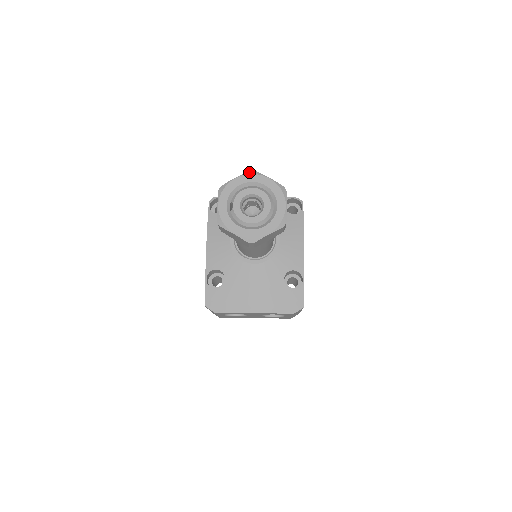
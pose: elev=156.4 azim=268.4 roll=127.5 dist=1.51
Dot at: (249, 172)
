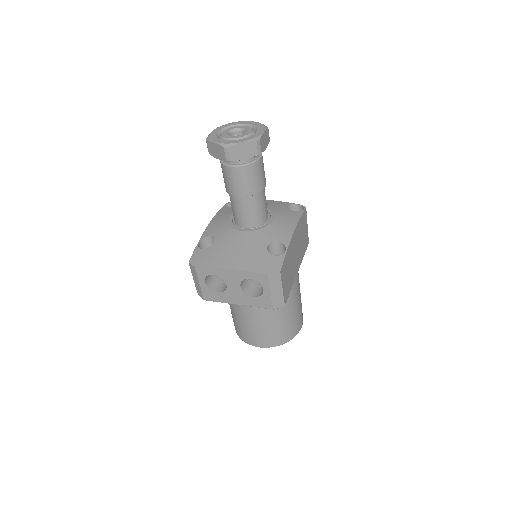
Dot at: (244, 121)
